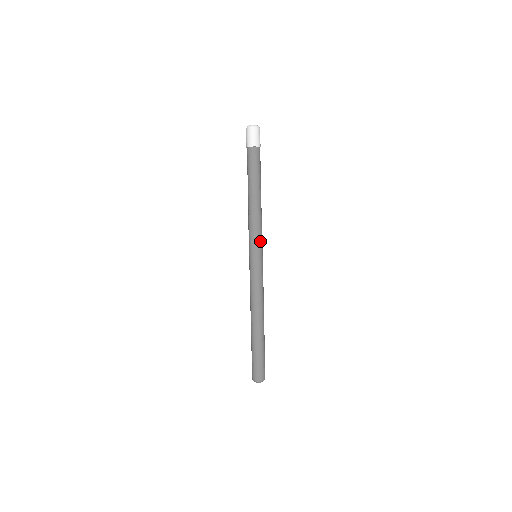
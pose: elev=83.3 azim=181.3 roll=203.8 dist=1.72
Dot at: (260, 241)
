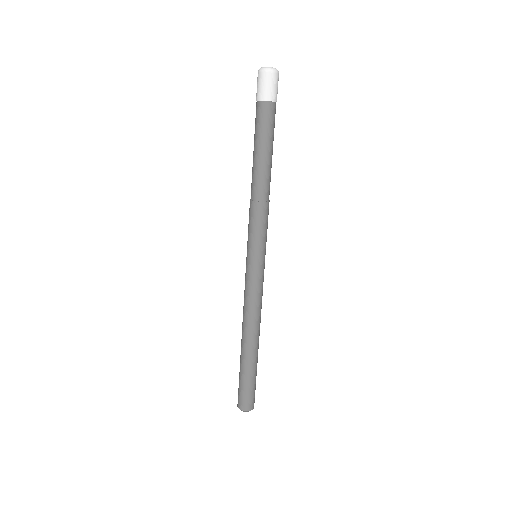
Dot at: (262, 238)
